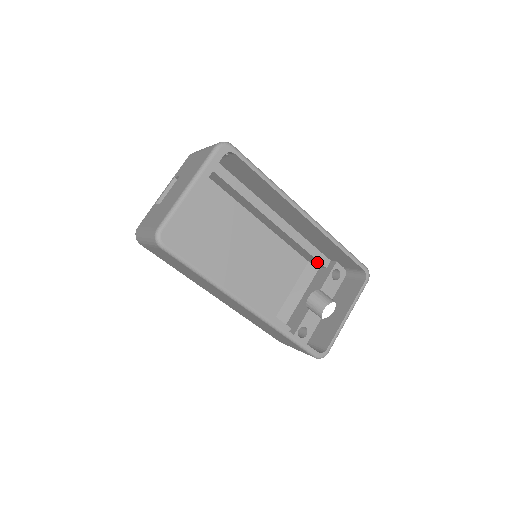
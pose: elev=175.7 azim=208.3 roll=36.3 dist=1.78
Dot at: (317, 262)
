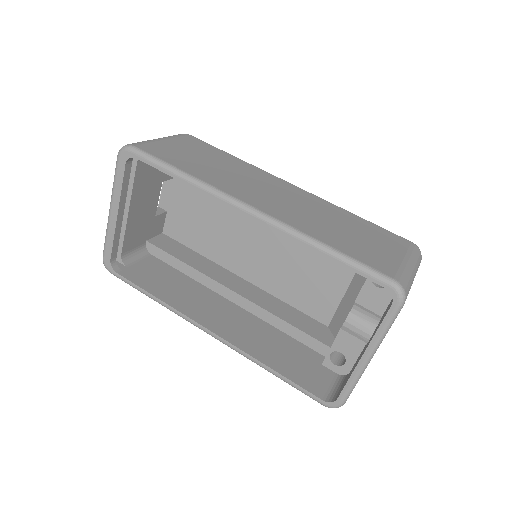
Dot at: occluded
